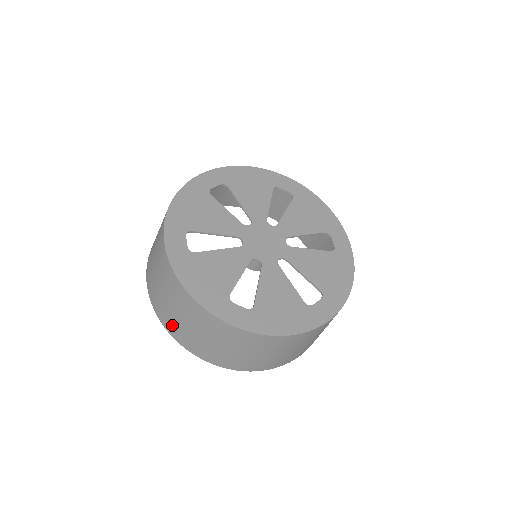
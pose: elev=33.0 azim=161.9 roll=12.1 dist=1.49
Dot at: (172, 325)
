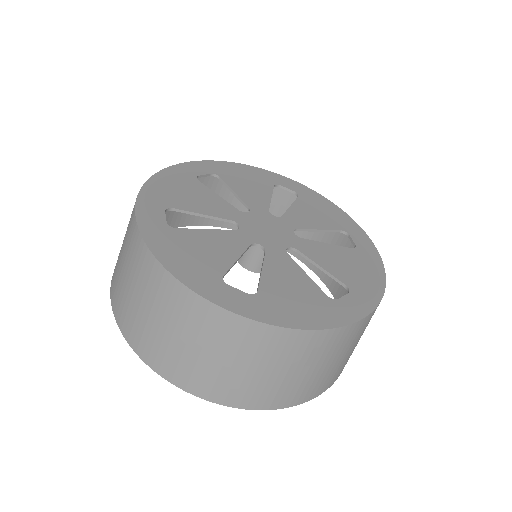
Dot at: (141, 336)
